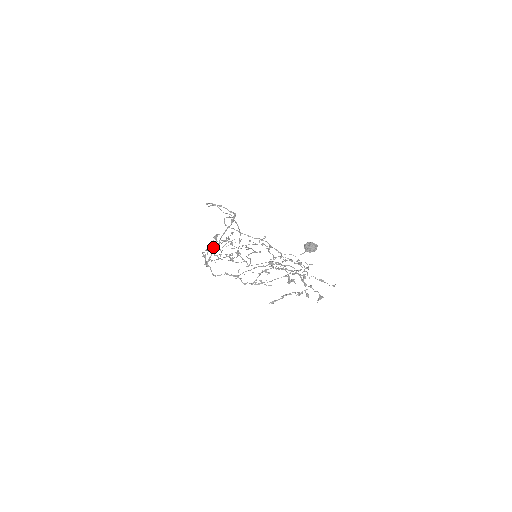
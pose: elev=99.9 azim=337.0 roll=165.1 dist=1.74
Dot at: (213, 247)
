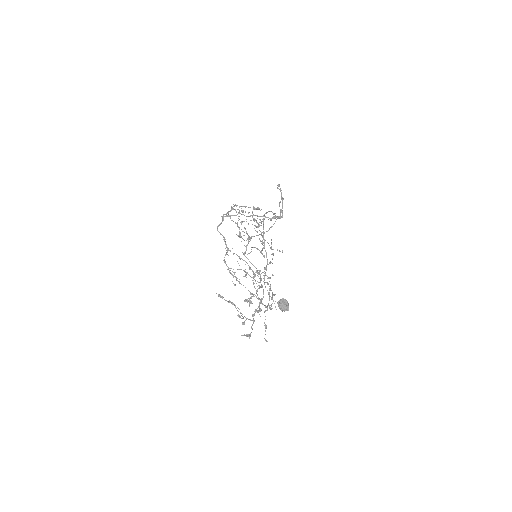
Dot at: occluded
